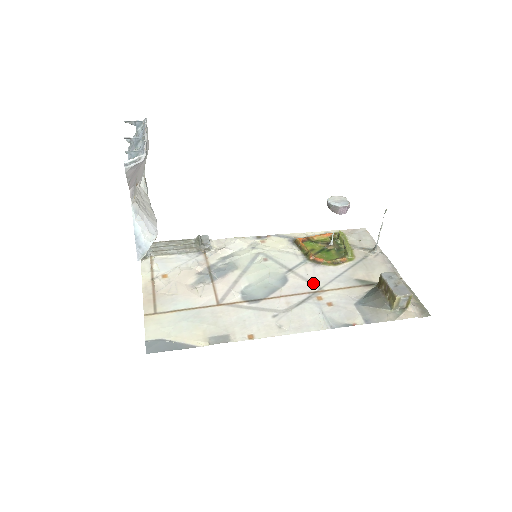
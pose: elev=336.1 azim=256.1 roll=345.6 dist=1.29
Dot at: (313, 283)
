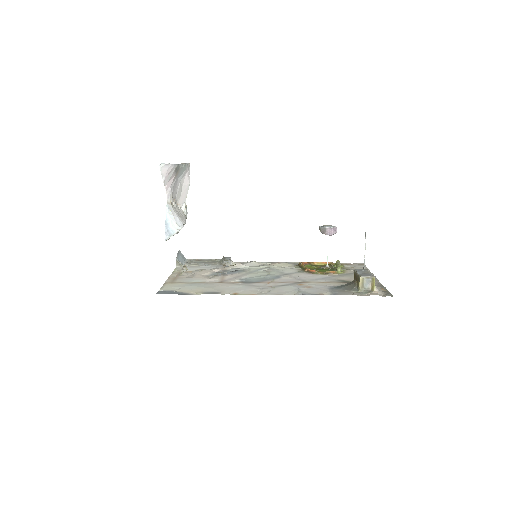
Dot at: (300, 279)
